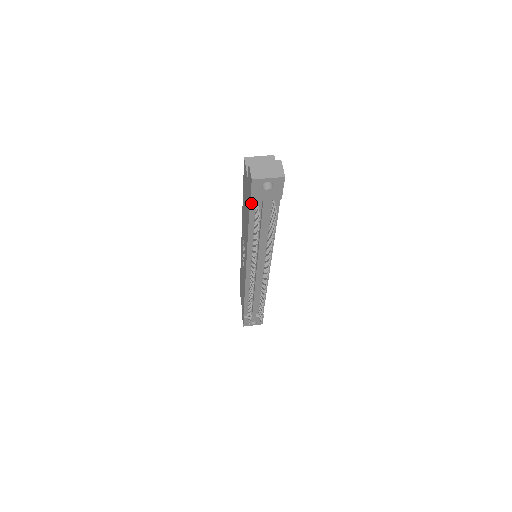
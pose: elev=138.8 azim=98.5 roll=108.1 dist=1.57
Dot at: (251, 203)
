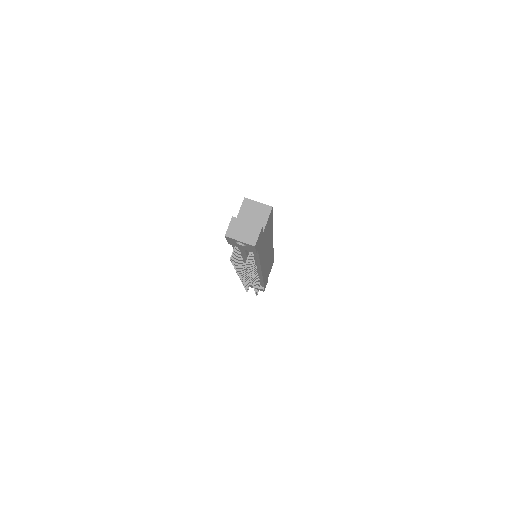
Dot at: occluded
